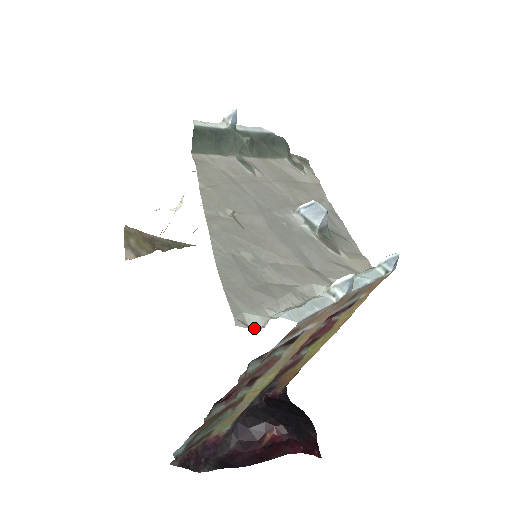
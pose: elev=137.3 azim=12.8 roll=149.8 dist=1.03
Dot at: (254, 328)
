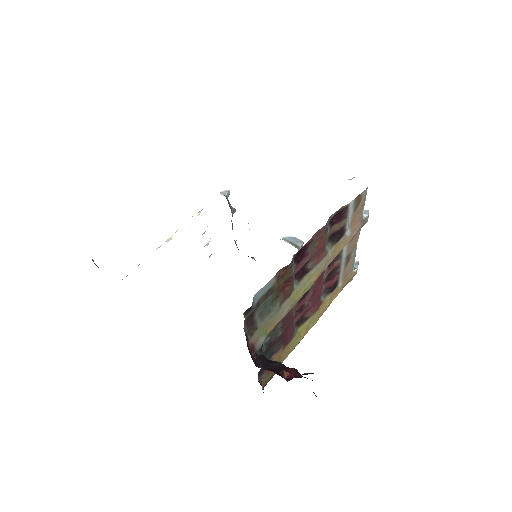
Dot at: occluded
